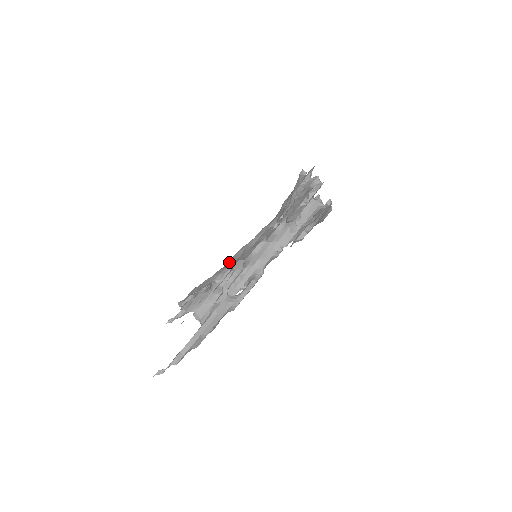
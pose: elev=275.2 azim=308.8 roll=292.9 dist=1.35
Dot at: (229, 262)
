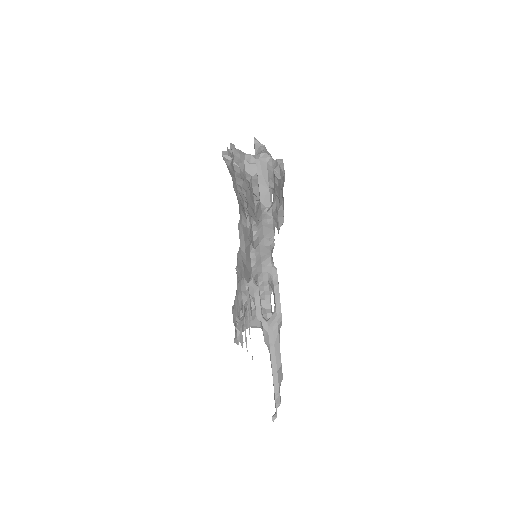
Dot at: (238, 272)
